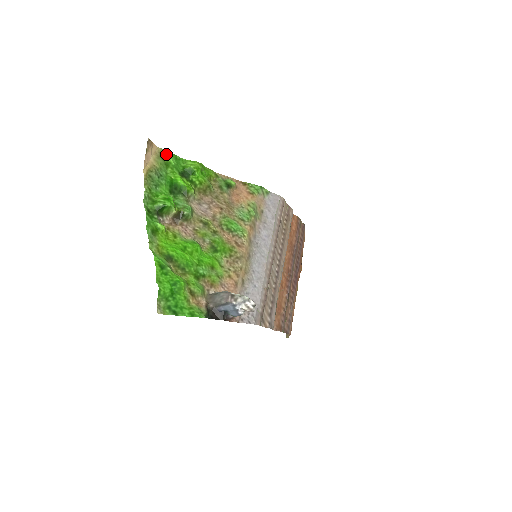
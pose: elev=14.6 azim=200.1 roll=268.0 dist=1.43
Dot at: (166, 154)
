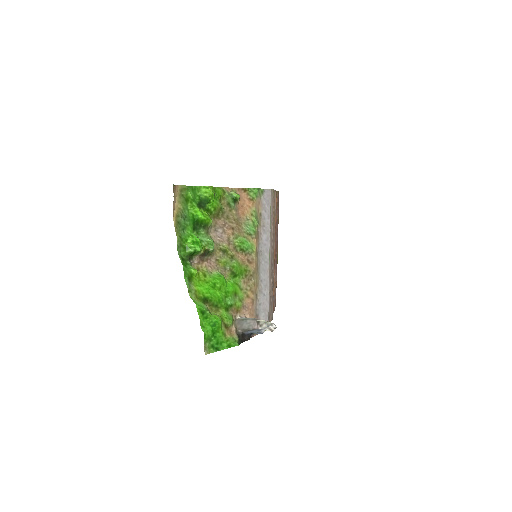
Dot at: (185, 190)
